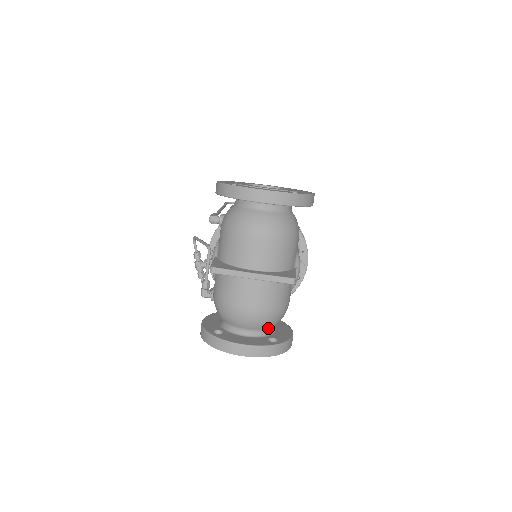
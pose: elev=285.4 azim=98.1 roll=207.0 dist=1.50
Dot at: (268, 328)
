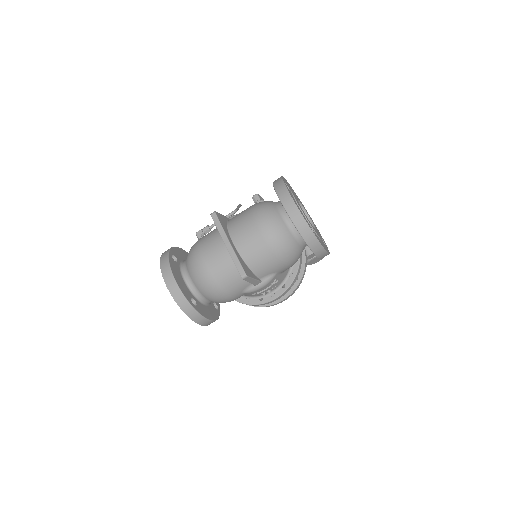
Dot at: (201, 293)
